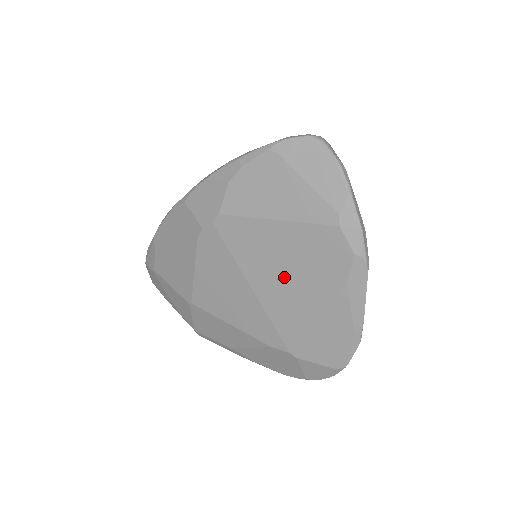
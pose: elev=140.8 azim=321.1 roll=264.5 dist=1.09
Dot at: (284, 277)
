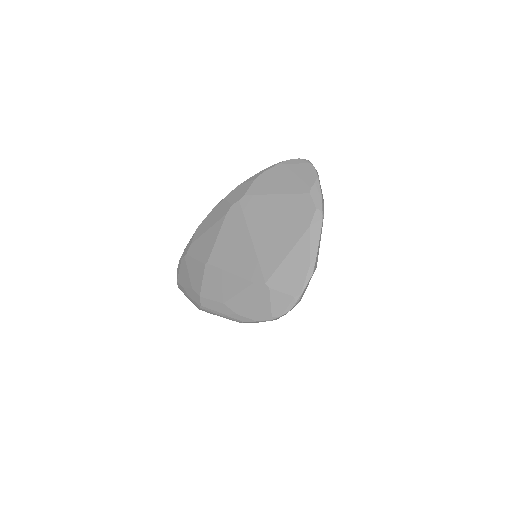
Dot at: (273, 228)
